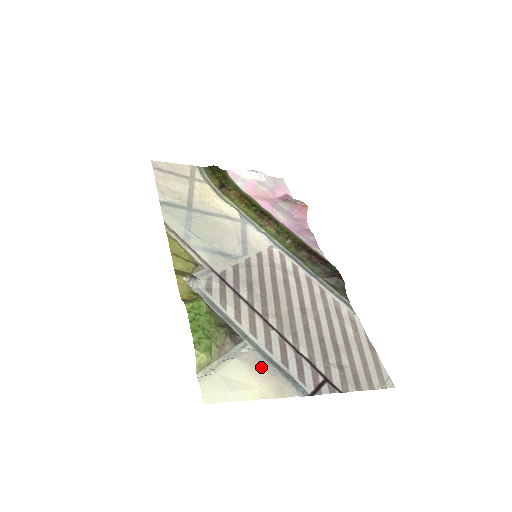
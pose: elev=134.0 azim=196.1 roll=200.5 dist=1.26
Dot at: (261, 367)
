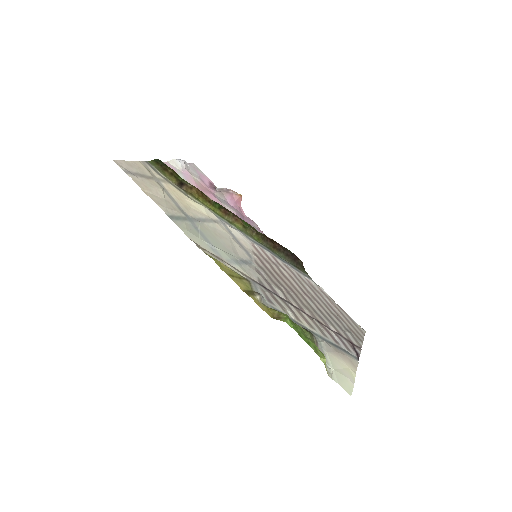
Dot at: (337, 352)
